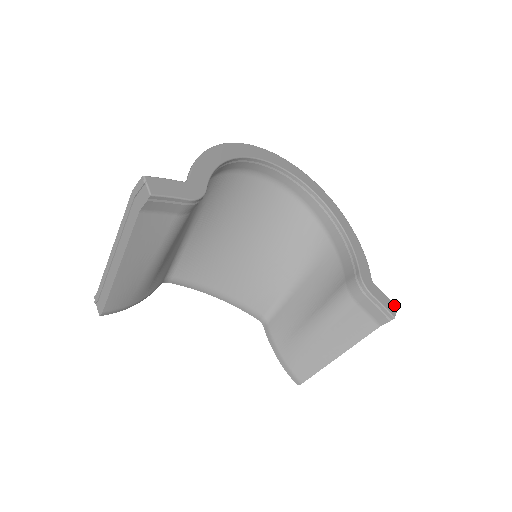
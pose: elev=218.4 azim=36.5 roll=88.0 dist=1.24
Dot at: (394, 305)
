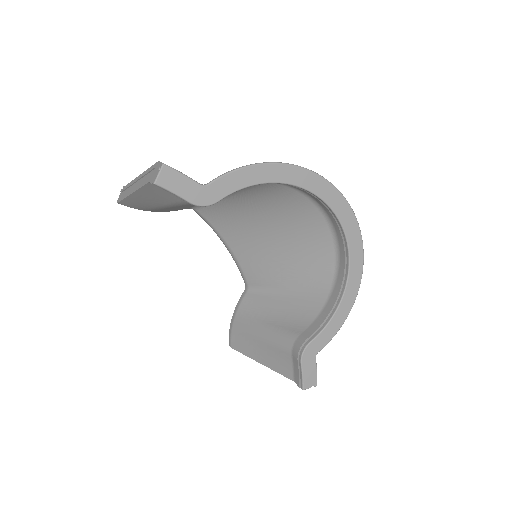
Dot at: (316, 382)
